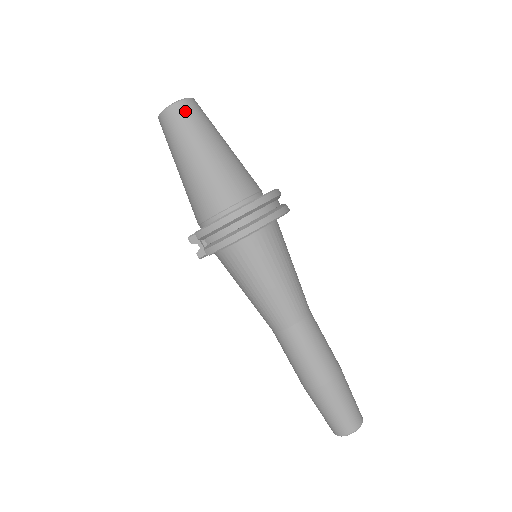
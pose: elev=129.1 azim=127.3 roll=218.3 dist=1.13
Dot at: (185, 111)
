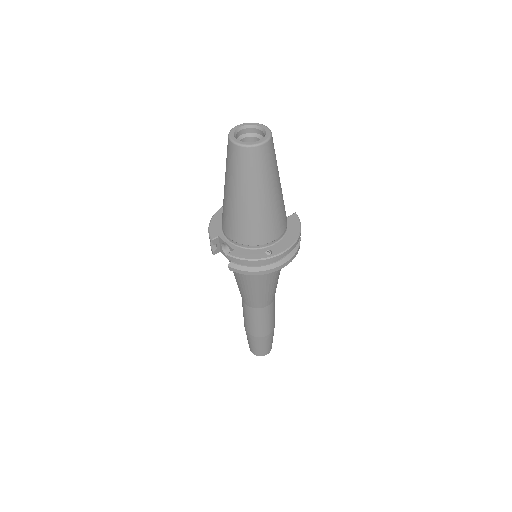
Dot at: (264, 156)
